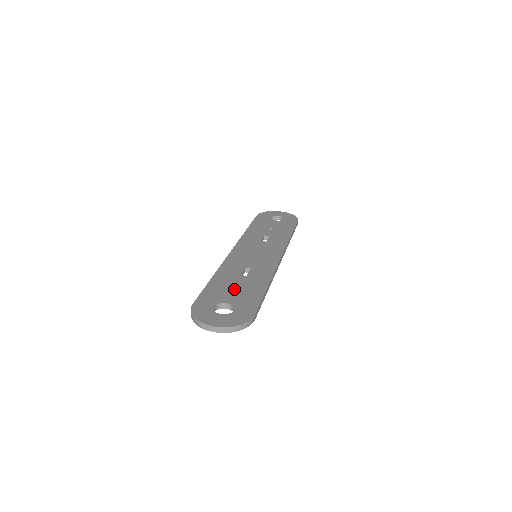
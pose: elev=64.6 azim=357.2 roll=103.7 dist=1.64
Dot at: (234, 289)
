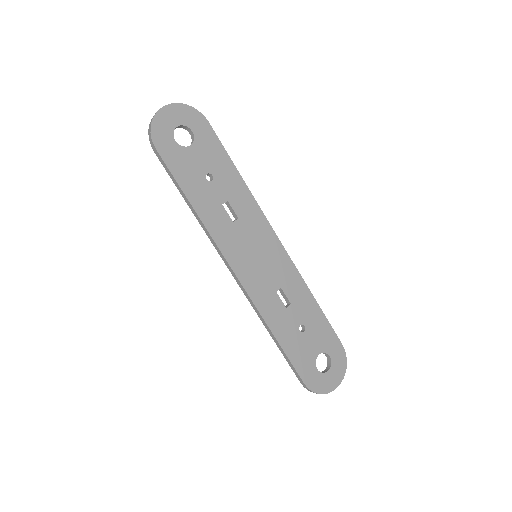
Dot at: (304, 333)
